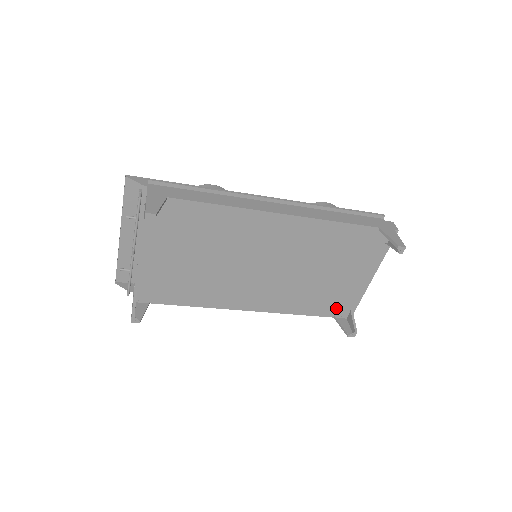
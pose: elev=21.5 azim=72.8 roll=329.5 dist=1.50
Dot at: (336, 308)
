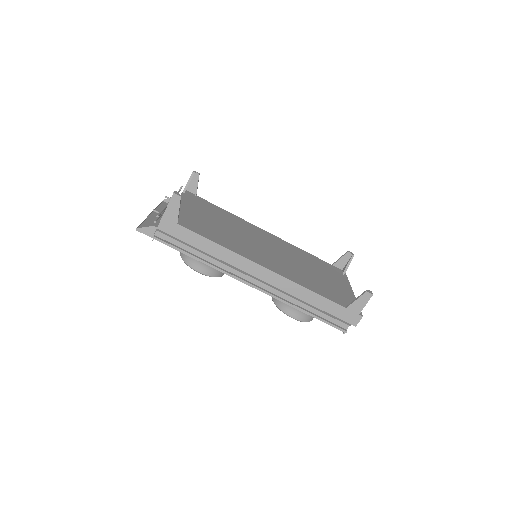
Dot at: (342, 301)
